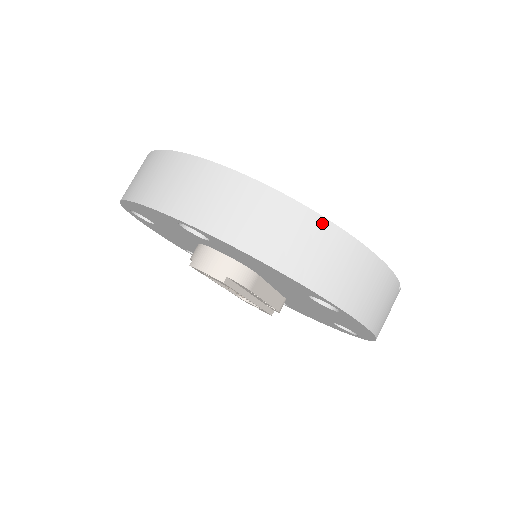
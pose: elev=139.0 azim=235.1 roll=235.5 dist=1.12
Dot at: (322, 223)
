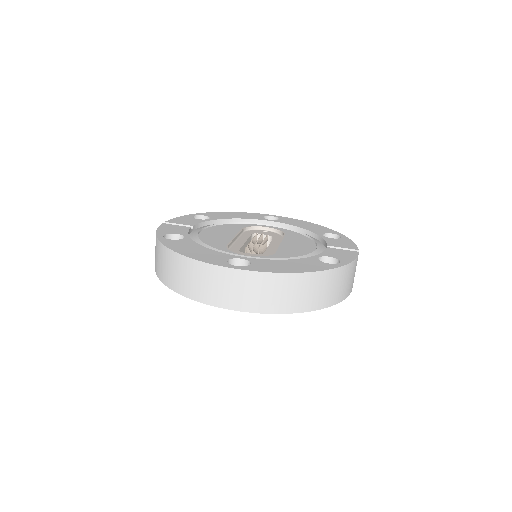
Dot at: (314, 275)
